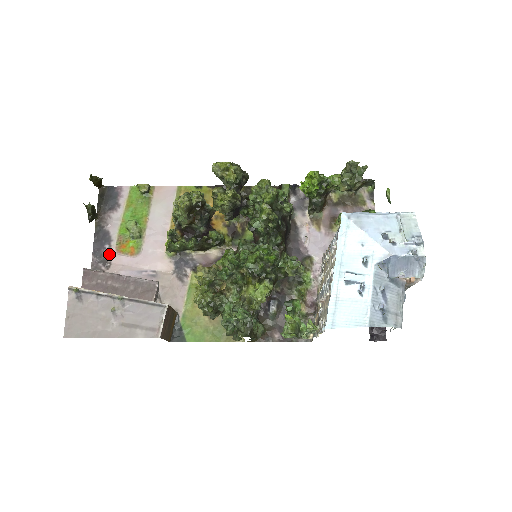
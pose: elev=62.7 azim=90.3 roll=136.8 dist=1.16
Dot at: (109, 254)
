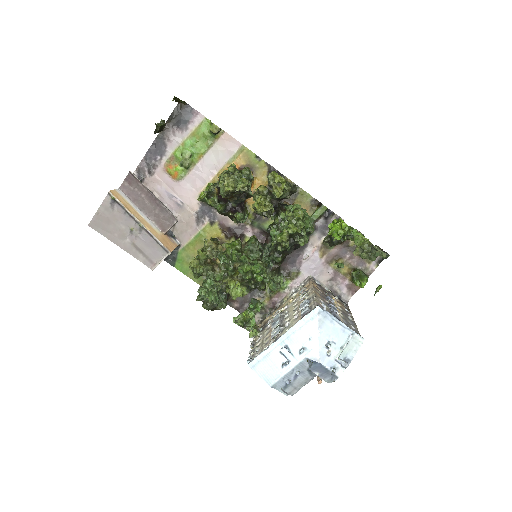
Dot at: (157, 165)
